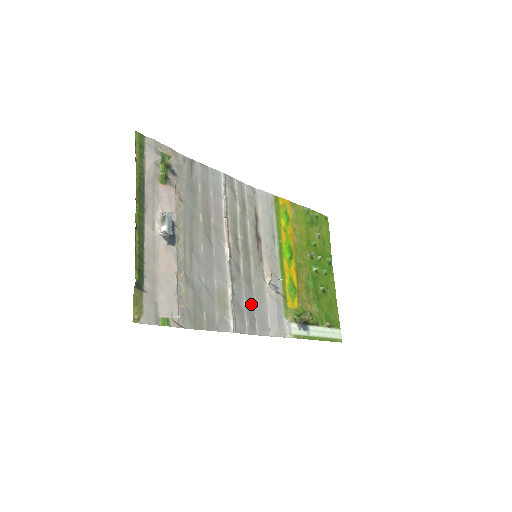
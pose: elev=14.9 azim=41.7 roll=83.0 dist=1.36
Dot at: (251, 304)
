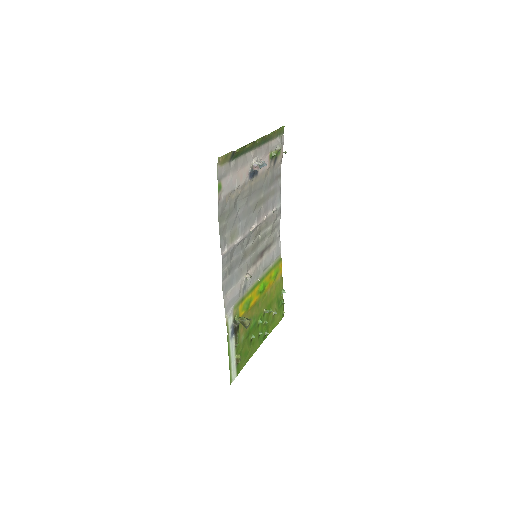
Dot at: (235, 266)
